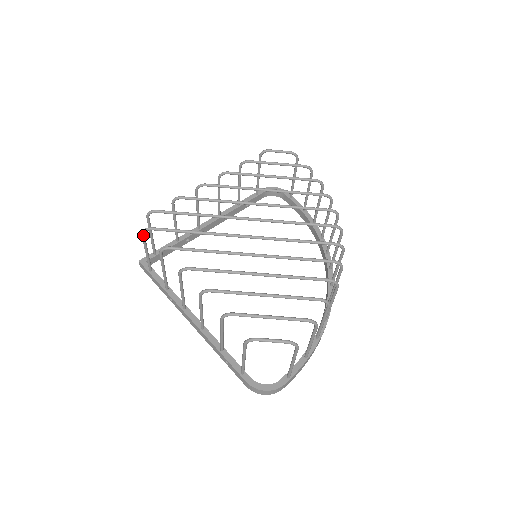
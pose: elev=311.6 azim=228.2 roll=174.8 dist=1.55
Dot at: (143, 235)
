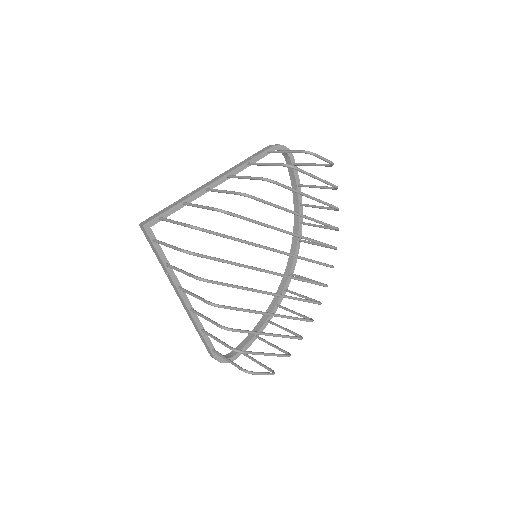
Dot at: (181, 251)
